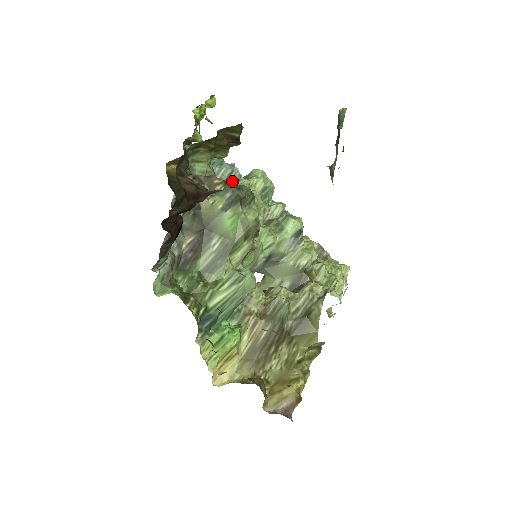
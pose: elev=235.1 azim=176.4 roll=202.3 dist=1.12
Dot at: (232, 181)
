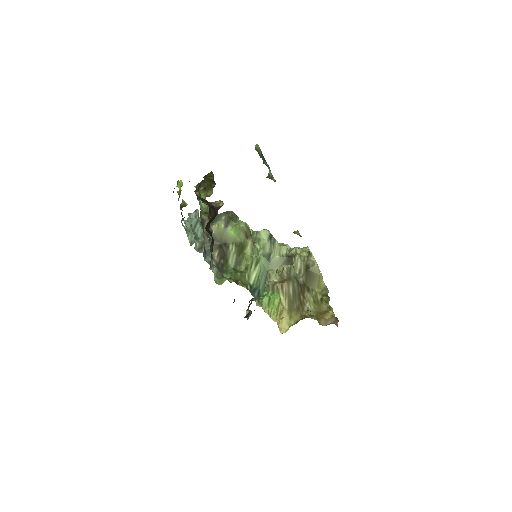
Dot at: occluded
